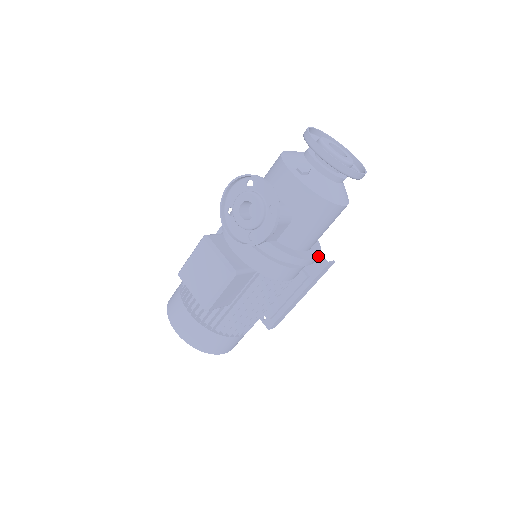
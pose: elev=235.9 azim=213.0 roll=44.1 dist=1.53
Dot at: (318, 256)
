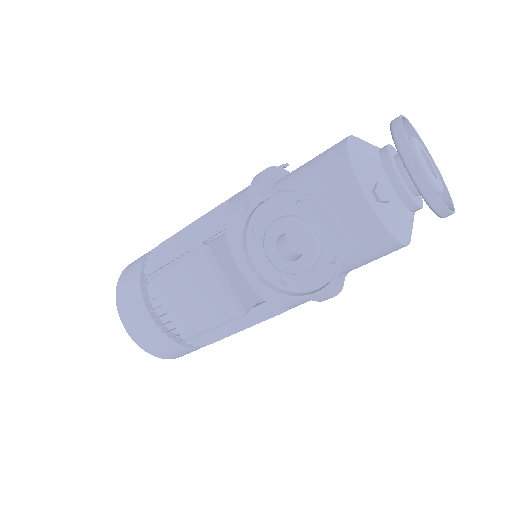
Dot at: occluded
